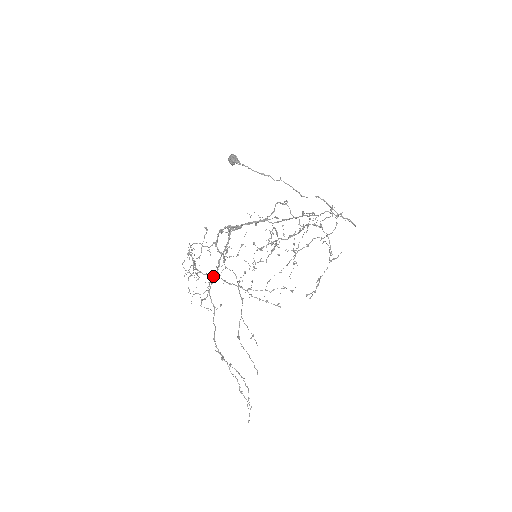
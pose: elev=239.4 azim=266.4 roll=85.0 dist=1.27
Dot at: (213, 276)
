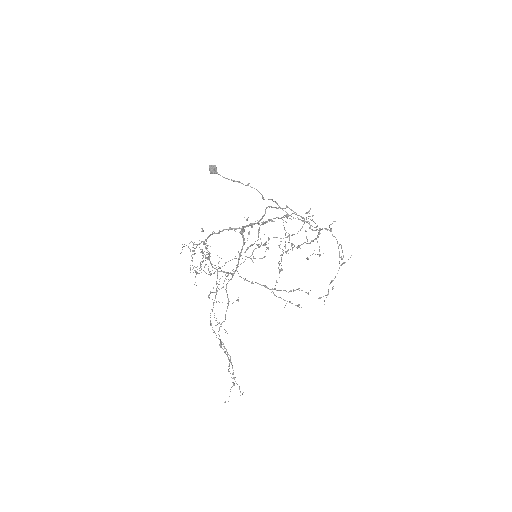
Dot at: (231, 274)
